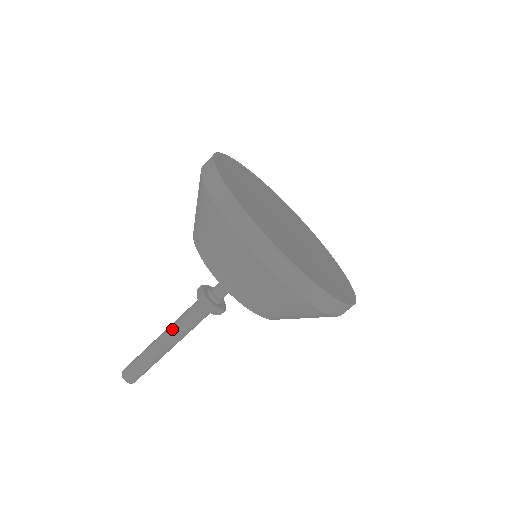
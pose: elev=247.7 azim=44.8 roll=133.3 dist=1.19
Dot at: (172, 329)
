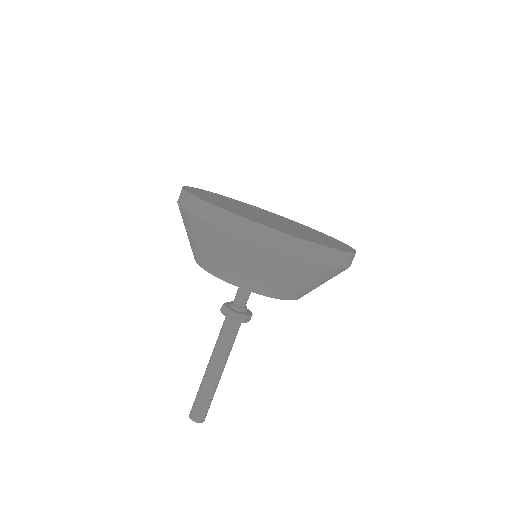
Dot at: (217, 355)
